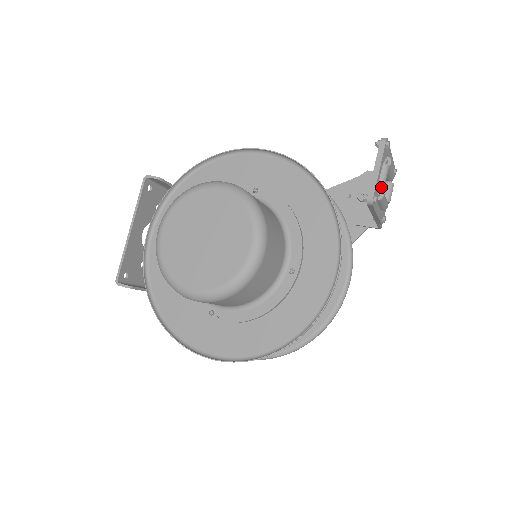
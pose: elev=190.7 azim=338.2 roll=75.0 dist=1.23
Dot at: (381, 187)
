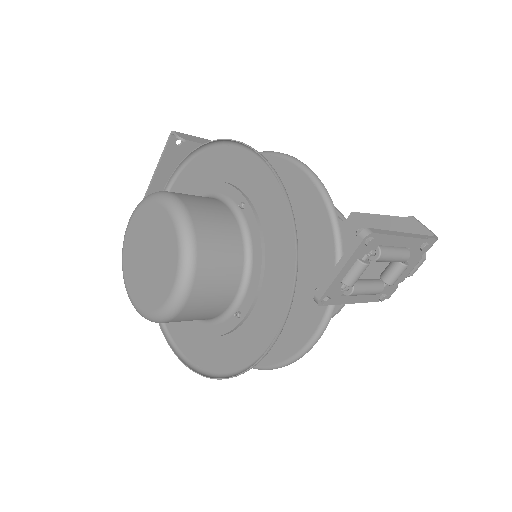
Dot at: (350, 284)
